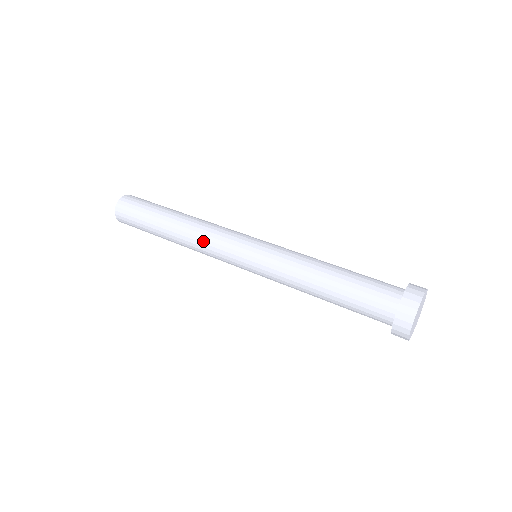
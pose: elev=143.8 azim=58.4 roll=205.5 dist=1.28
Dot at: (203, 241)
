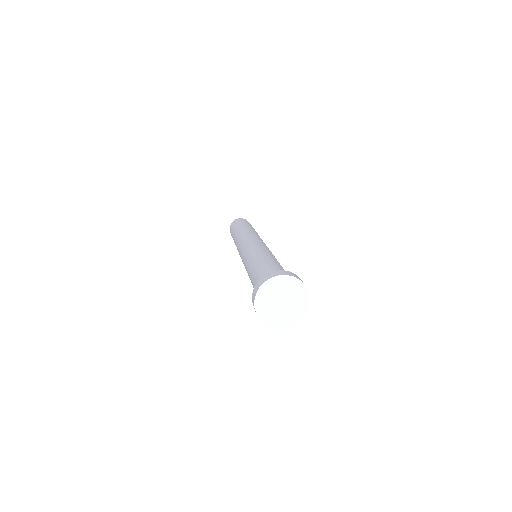
Dot at: (243, 235)
